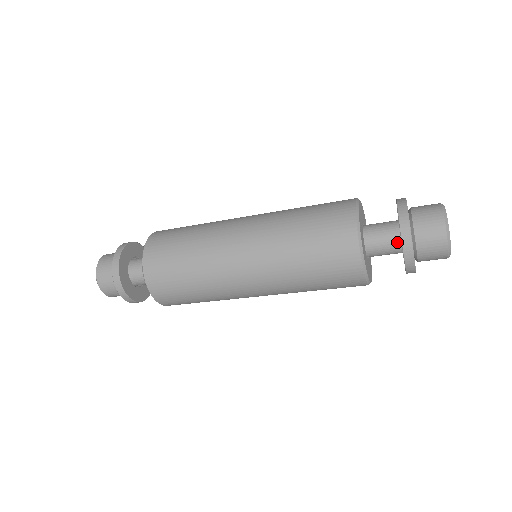
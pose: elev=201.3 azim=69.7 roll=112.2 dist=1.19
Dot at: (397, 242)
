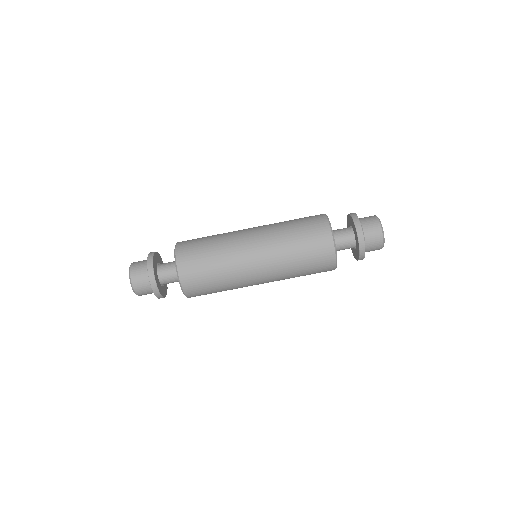
Dot at: (348, 228)
